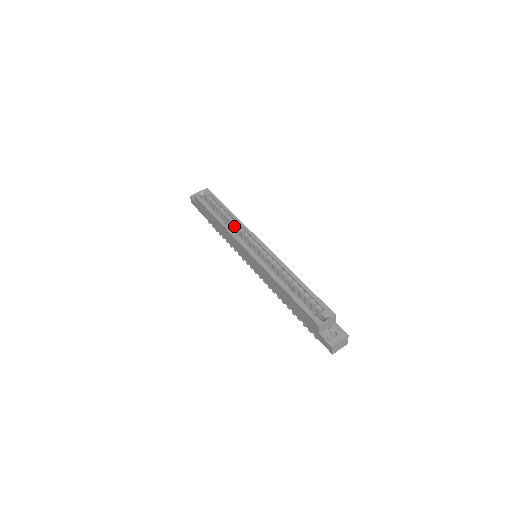
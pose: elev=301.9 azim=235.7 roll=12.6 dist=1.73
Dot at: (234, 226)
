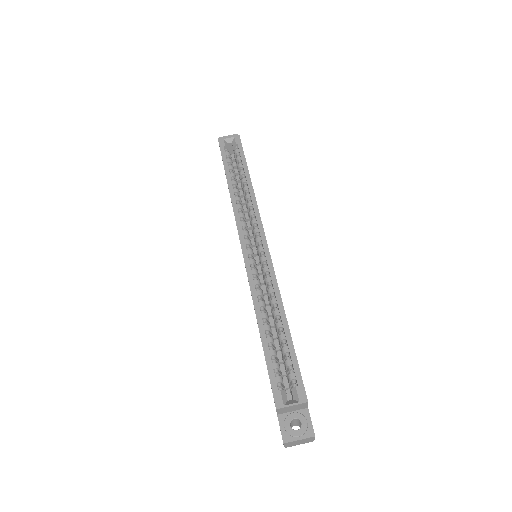
Dot at: (247, 202)
